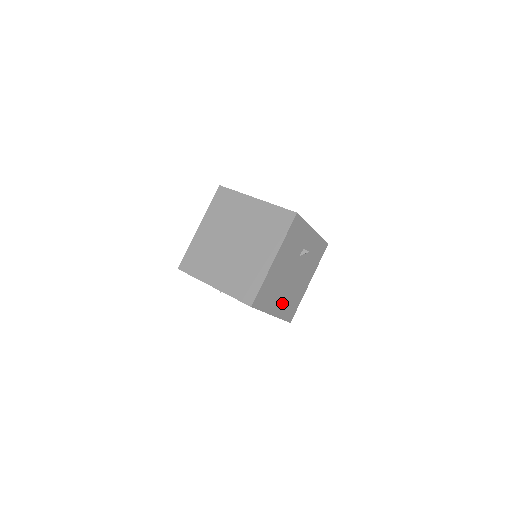
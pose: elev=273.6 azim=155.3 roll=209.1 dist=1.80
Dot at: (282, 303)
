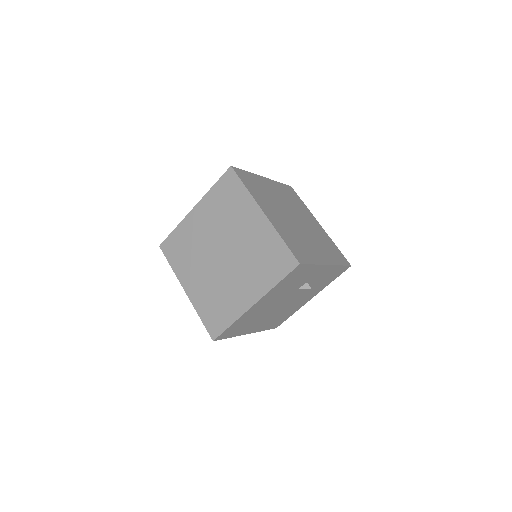
Dot at: (264, 322)
